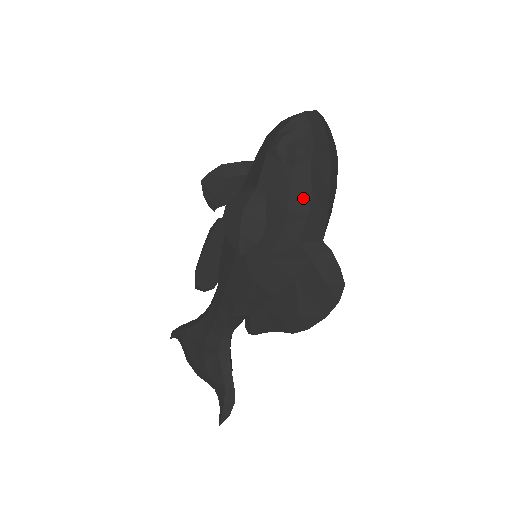
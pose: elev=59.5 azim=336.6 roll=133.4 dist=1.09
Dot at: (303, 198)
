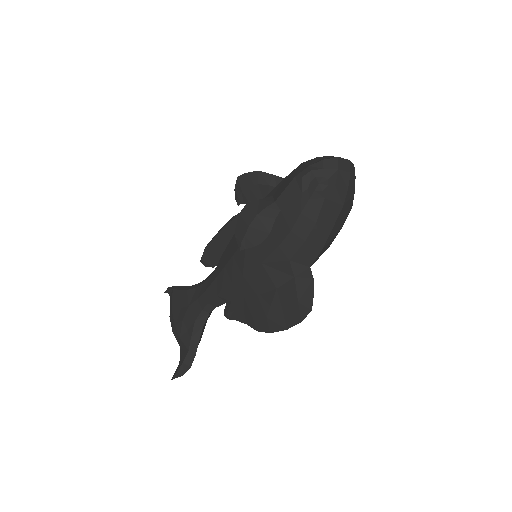
Dot at: (307, 226)
